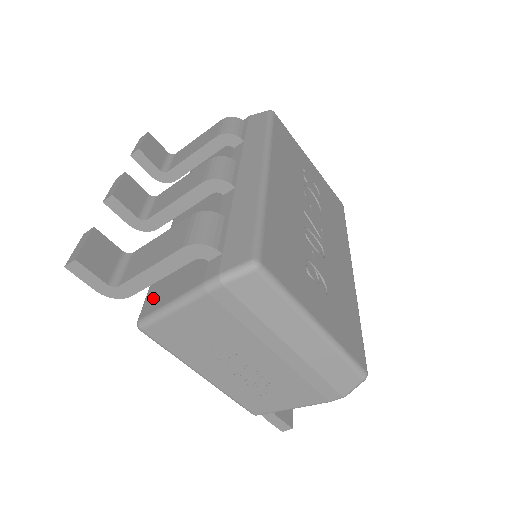
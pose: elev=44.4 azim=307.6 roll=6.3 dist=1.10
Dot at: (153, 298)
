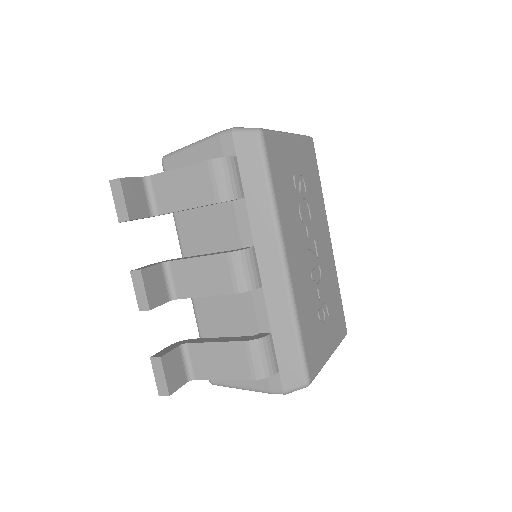
Dot at: occluded
